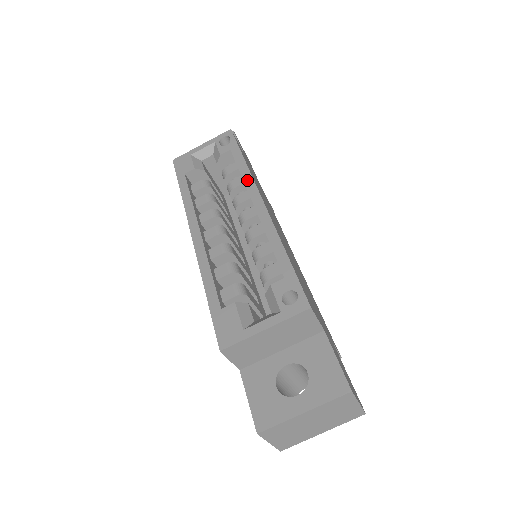
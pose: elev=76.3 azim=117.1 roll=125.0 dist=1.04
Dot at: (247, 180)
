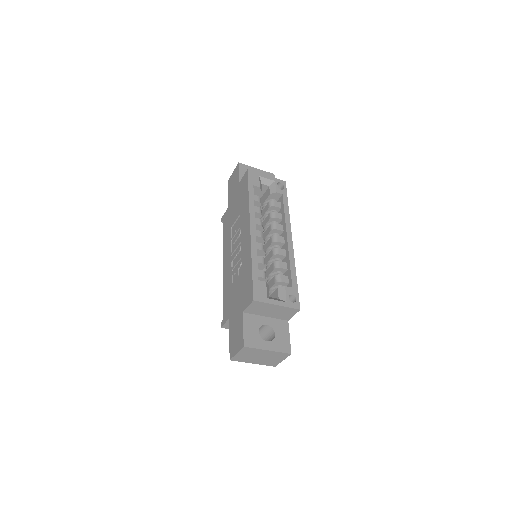
Dot at: (287, 221)
